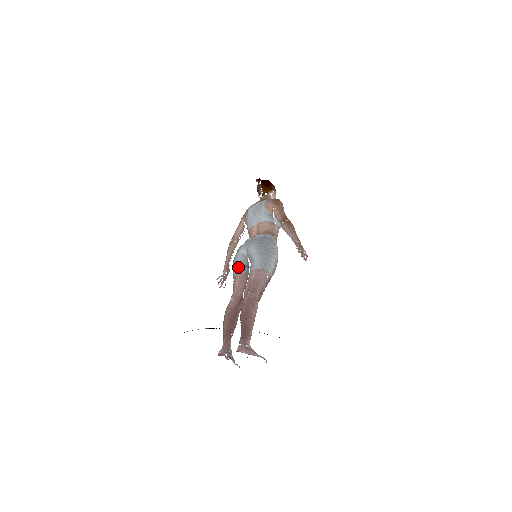
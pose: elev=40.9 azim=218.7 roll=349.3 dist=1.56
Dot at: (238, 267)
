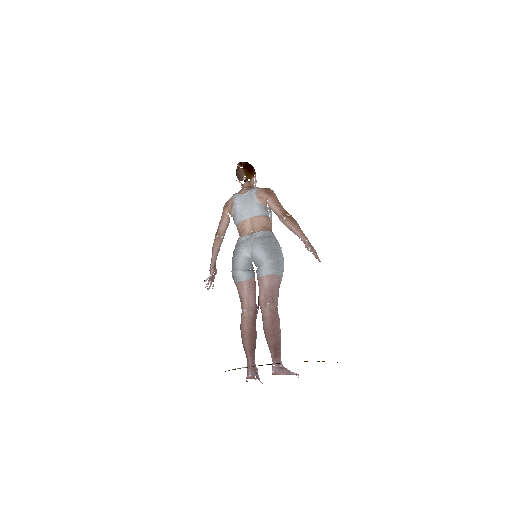
Dot at: (242, 272)
